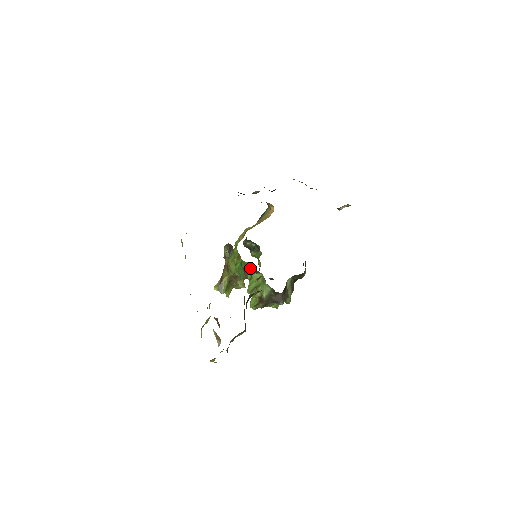
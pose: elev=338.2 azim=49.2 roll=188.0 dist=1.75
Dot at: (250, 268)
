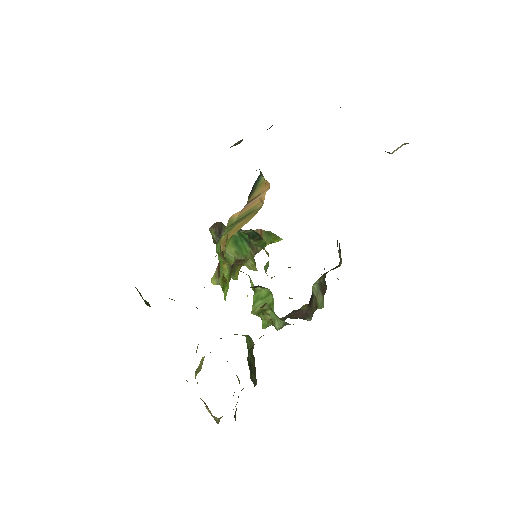
Dot at: occluded
